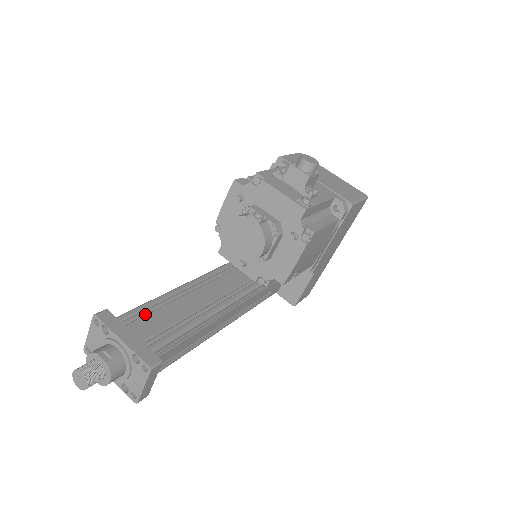
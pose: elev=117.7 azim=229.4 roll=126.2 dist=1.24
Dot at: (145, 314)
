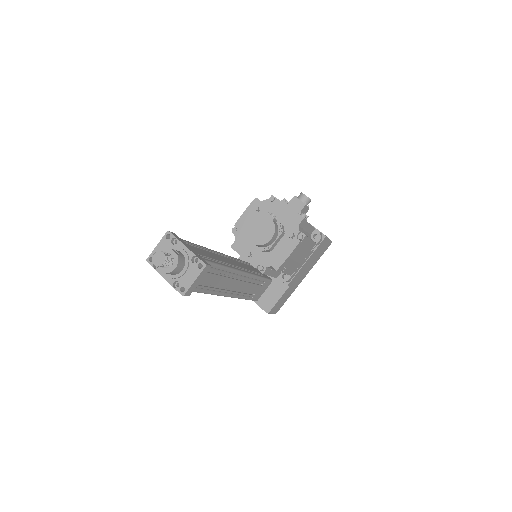
Dot at: (195, 247)
